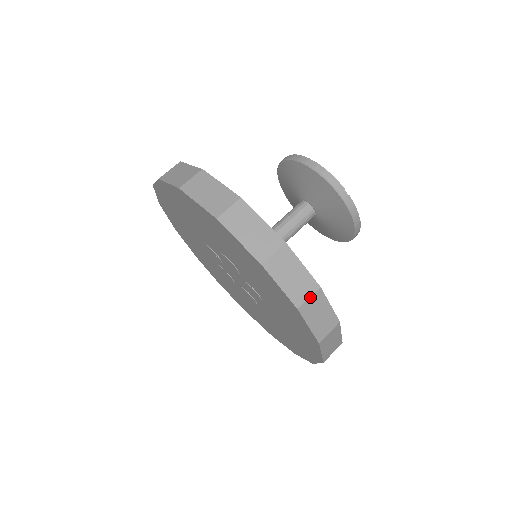
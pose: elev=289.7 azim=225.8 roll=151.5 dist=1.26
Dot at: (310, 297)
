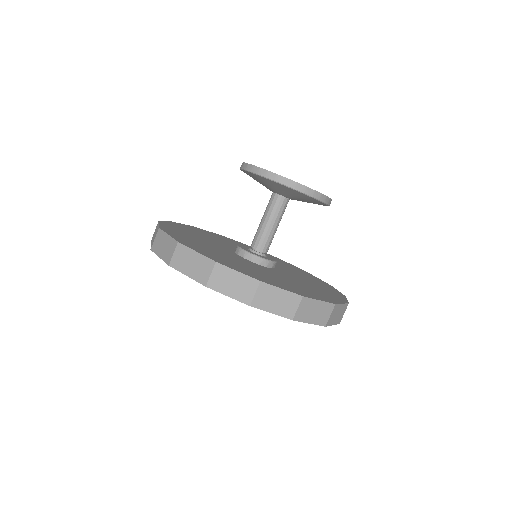
Dot at: occluded
